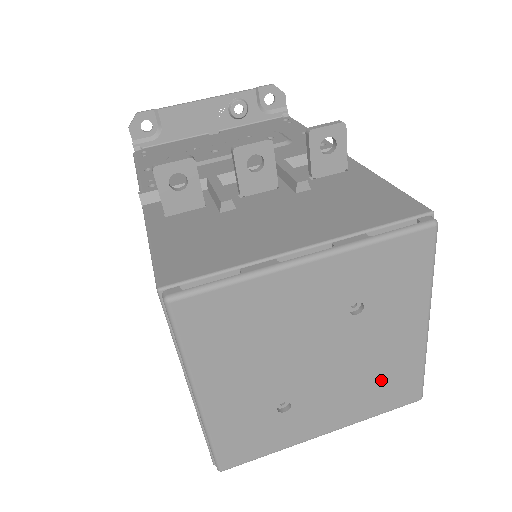
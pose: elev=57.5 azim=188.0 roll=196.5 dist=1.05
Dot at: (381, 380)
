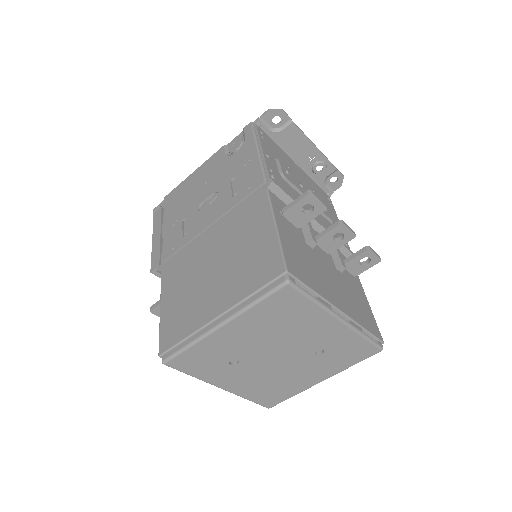
Dot at: (275, 387)
